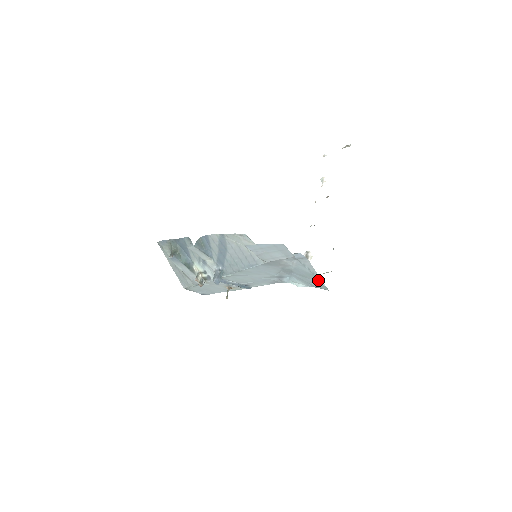
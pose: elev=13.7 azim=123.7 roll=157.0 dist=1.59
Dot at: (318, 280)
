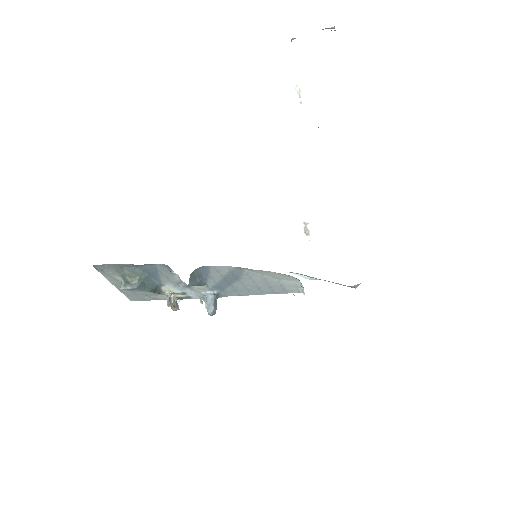
Dot at: occluded
